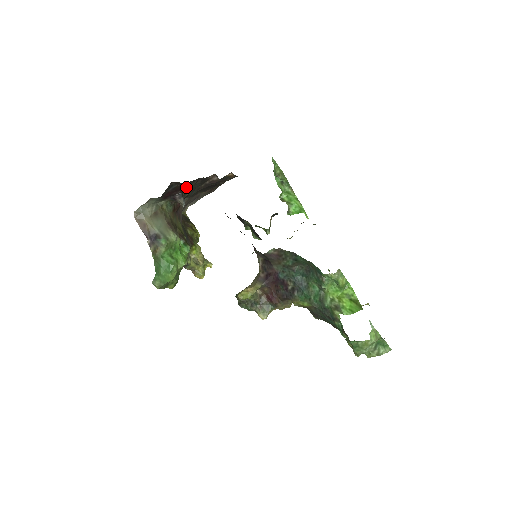
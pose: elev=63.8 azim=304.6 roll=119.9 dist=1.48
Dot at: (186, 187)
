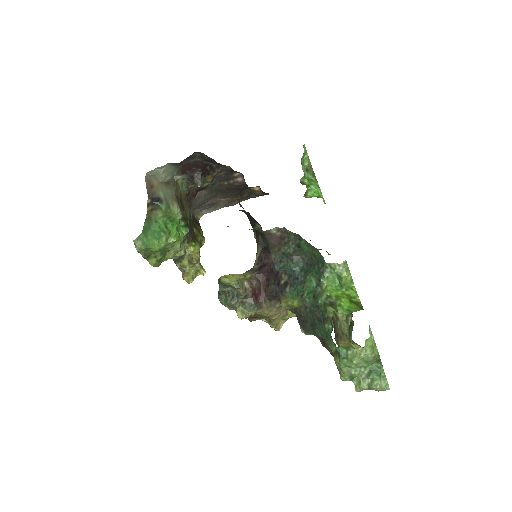
Dot at: (208, 168)
